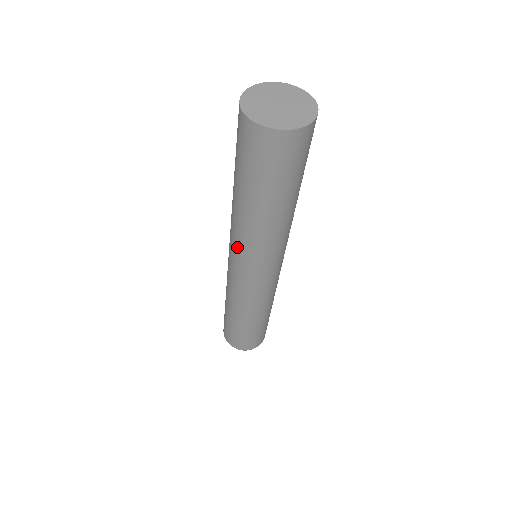
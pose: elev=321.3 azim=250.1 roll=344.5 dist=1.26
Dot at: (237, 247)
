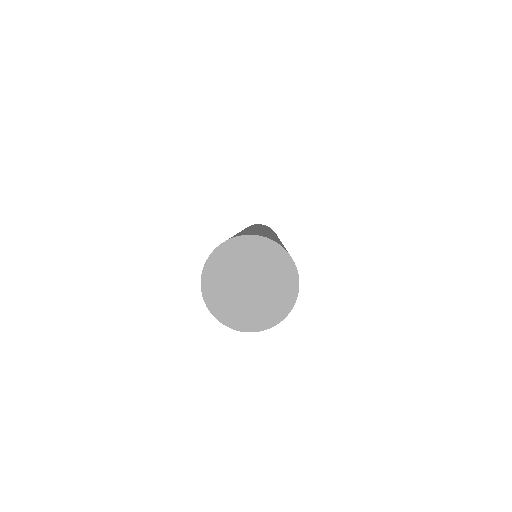
Dot at: occluded
